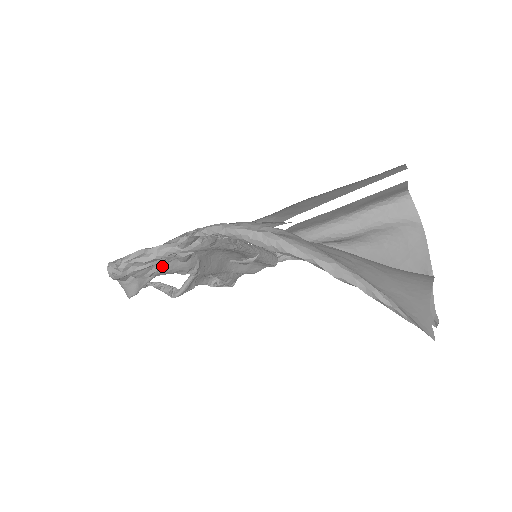
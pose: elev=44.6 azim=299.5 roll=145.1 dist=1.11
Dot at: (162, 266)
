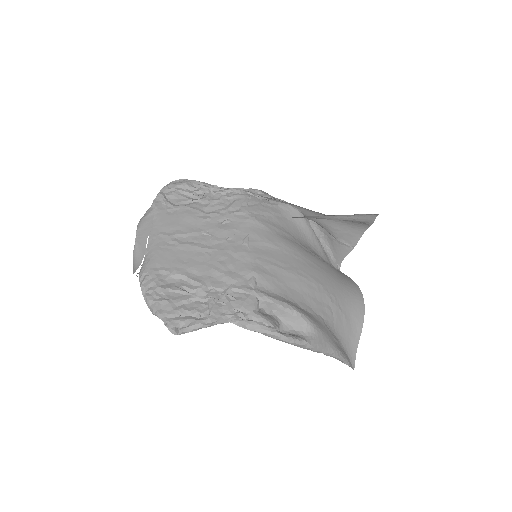
Dot at: occluded
